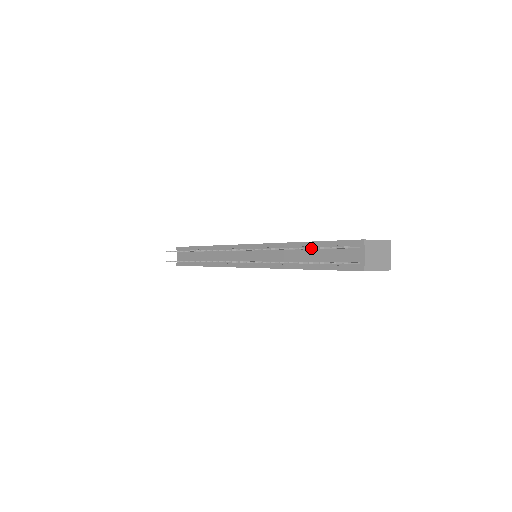
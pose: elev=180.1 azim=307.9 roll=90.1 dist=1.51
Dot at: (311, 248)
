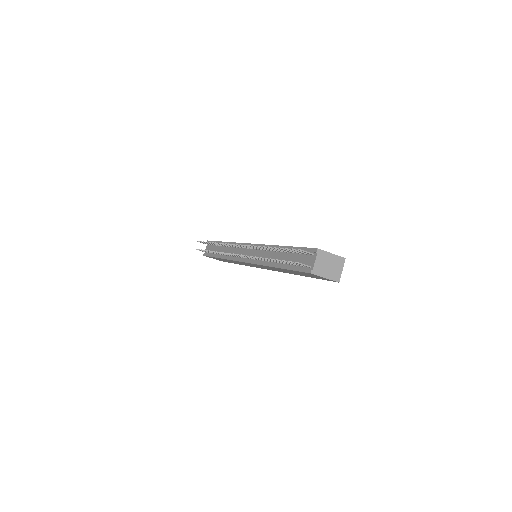
Dot at: (281, 248)
